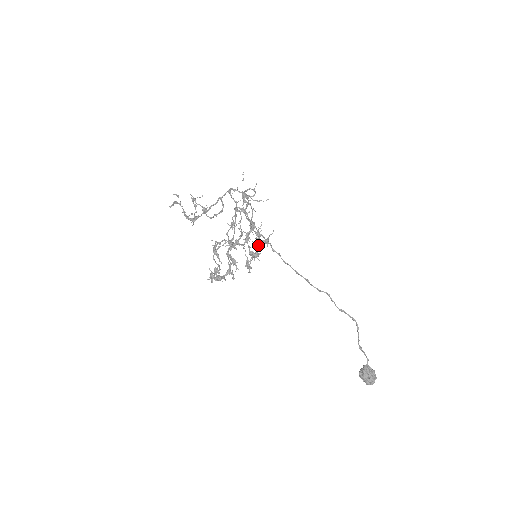
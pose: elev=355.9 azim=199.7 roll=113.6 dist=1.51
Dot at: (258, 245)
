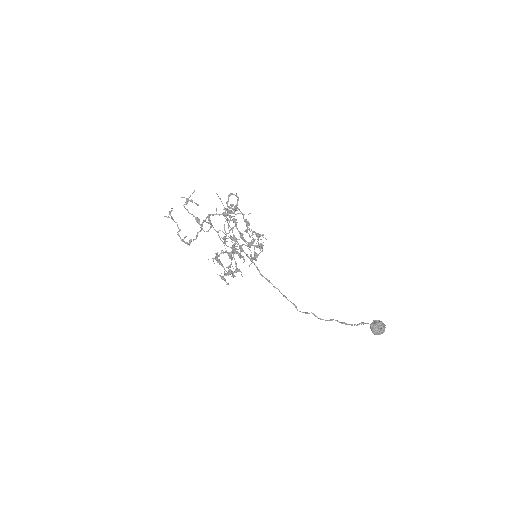
Dot at: occluded
